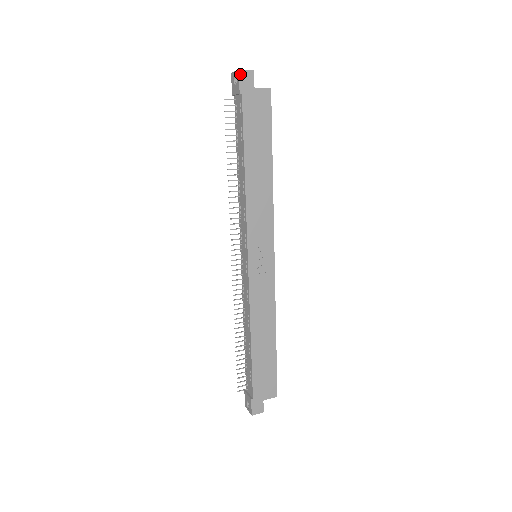
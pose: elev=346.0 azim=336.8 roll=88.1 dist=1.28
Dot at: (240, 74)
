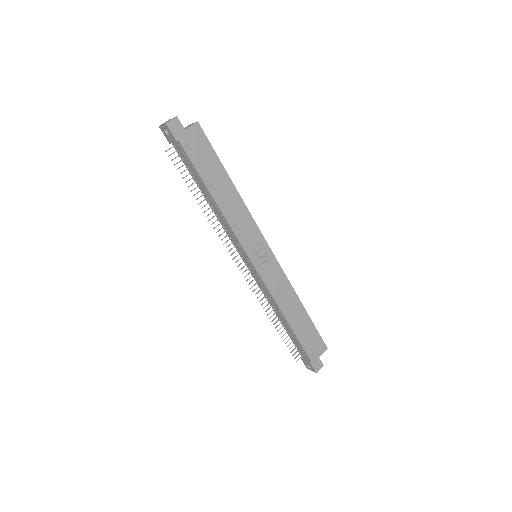
Dot at: (168, 126)
